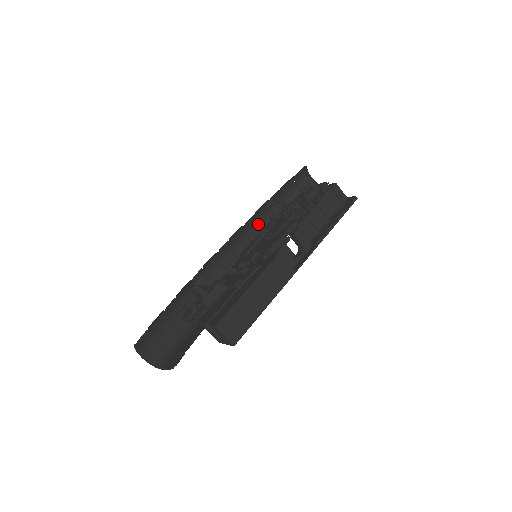
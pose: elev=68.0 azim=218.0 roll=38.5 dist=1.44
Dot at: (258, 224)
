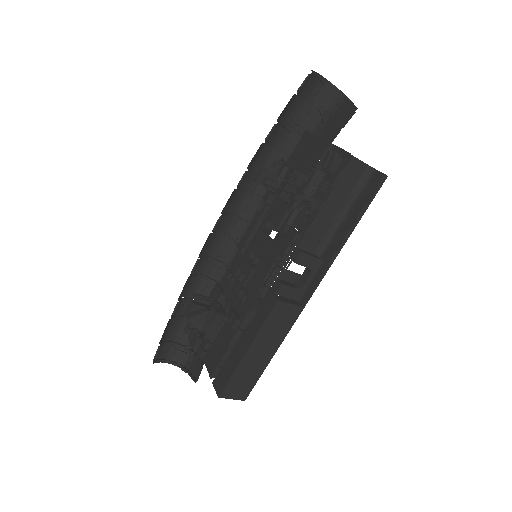
Dot at: (256, 171)
